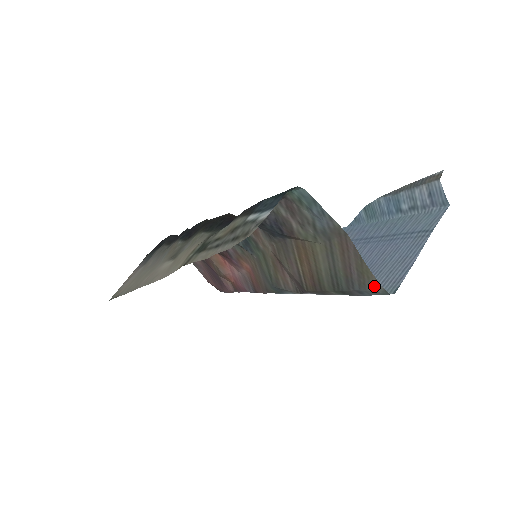
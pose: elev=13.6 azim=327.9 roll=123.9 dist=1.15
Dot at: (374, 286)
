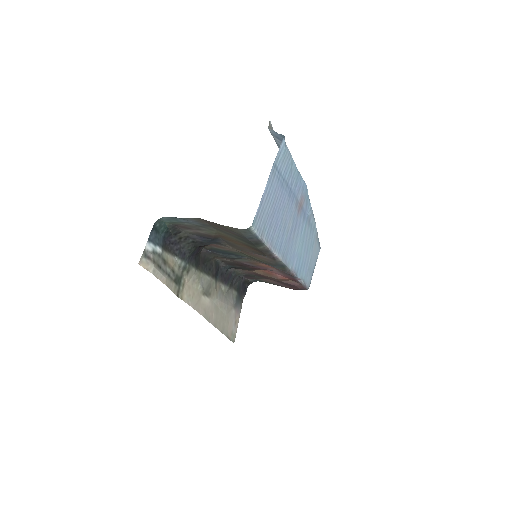
Dot at: (239, 231)
